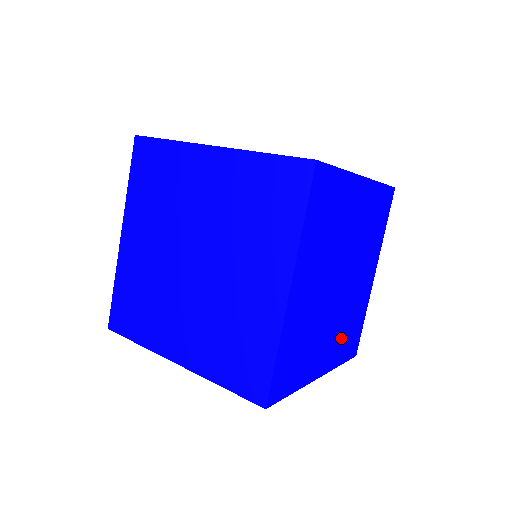
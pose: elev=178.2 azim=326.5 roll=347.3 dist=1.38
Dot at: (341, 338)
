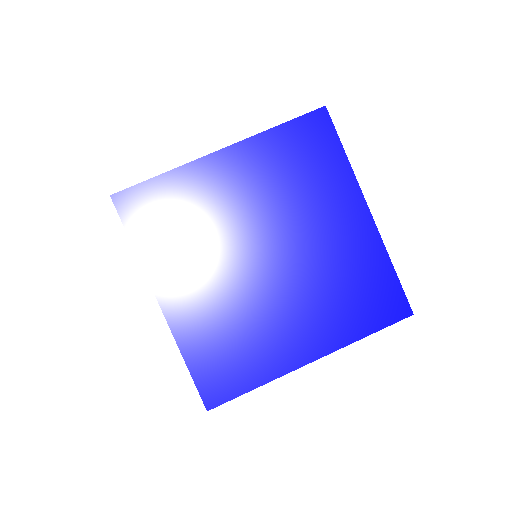
Dot at: occluded
